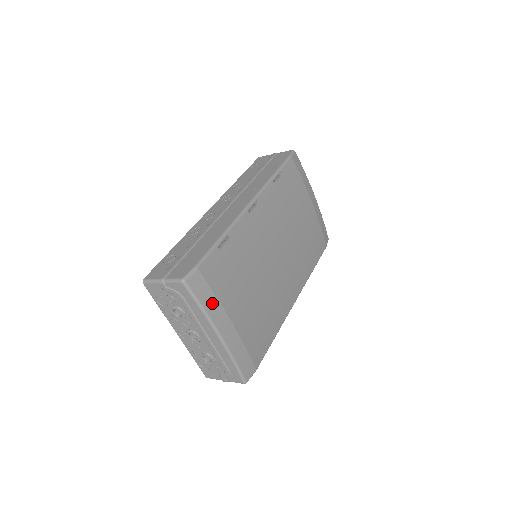
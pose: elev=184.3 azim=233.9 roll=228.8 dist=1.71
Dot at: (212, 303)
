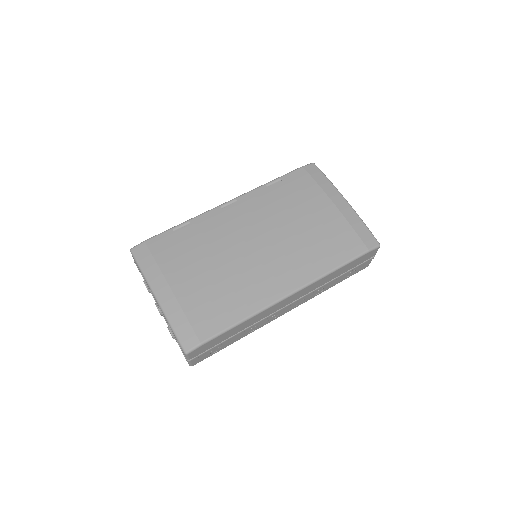
Dot at: (152, 268)
